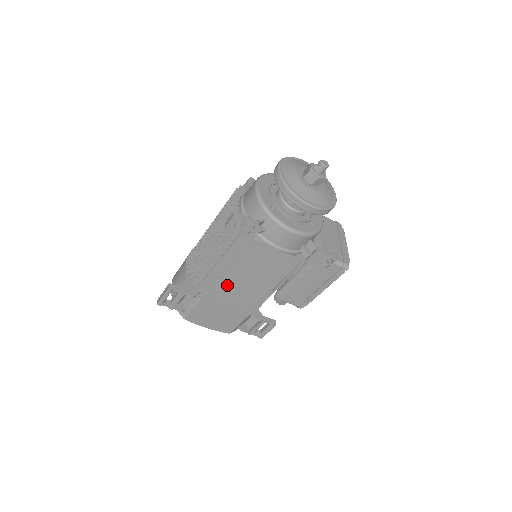
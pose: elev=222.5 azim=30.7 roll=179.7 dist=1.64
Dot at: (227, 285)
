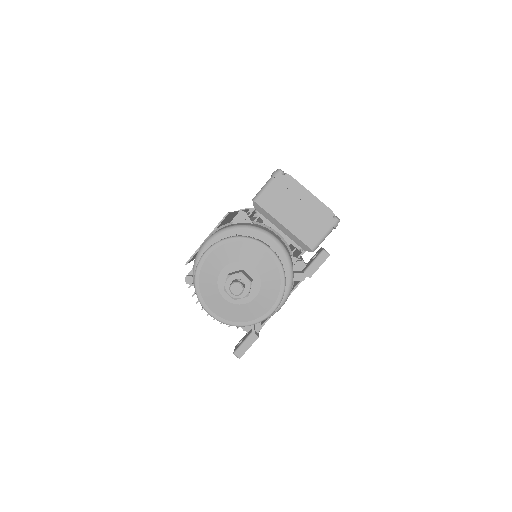
Dot at: occluded
